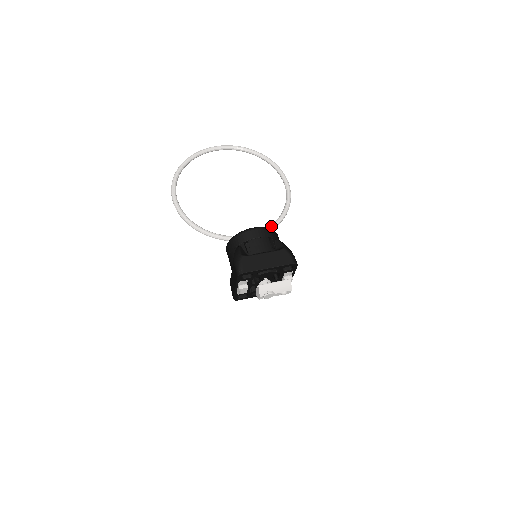
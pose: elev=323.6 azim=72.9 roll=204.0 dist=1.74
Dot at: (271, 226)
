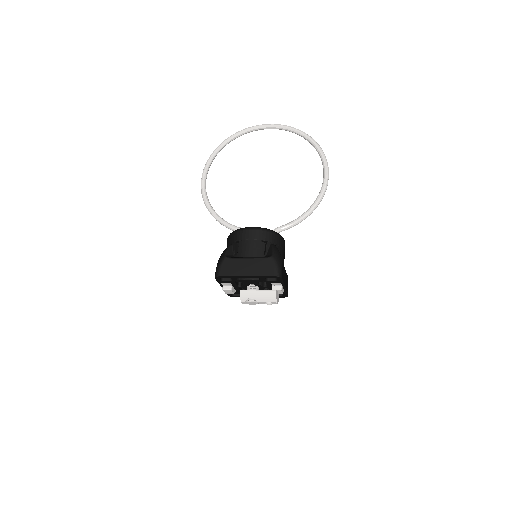
Dot at: (289, 224)
